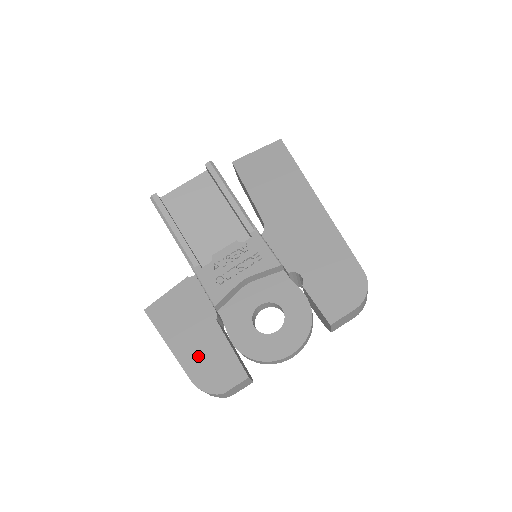
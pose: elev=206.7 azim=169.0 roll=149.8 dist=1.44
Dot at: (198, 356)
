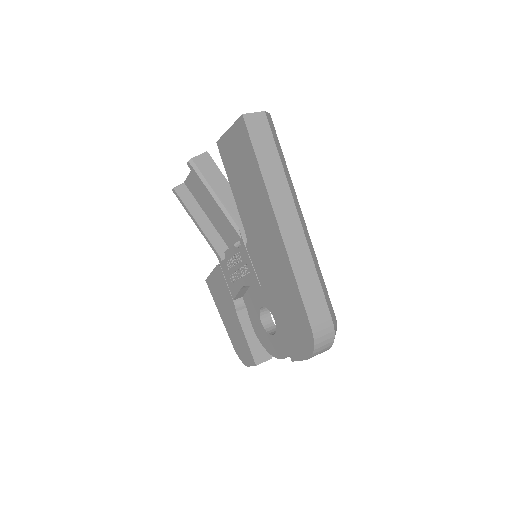
Dot at: (233, 333)
